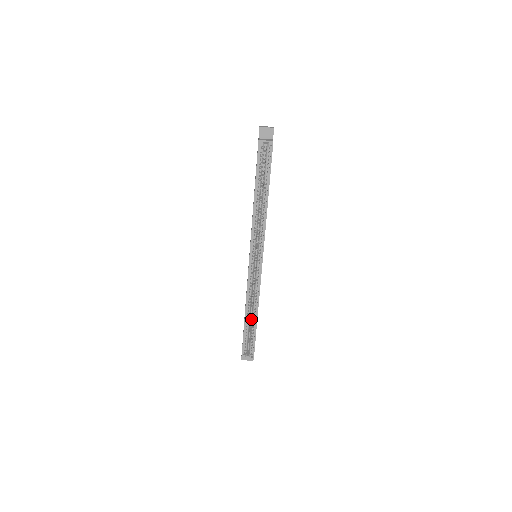
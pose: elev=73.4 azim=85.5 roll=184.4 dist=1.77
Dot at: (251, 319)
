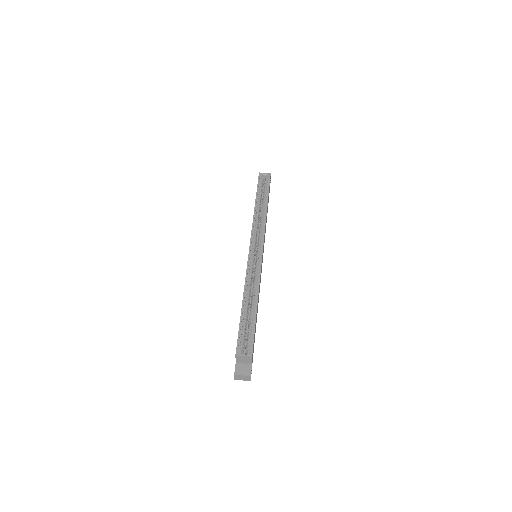
Dot at: (250, 310)
